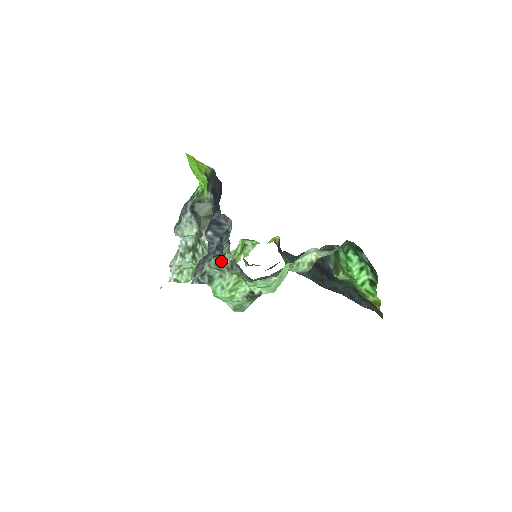
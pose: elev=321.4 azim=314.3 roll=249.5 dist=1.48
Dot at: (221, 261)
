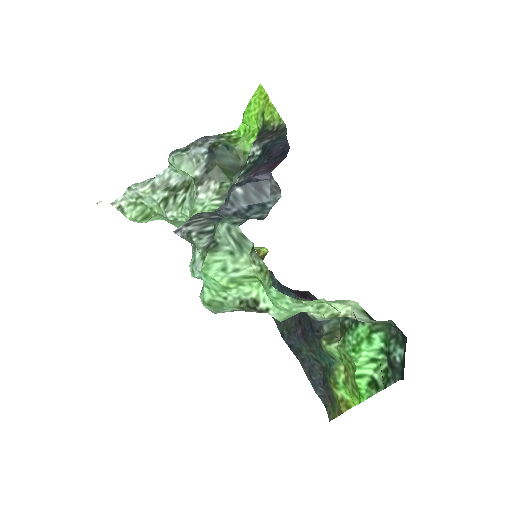
Dot at: occluded
